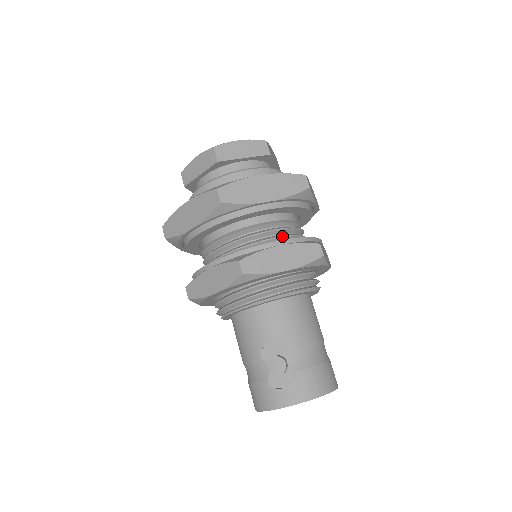
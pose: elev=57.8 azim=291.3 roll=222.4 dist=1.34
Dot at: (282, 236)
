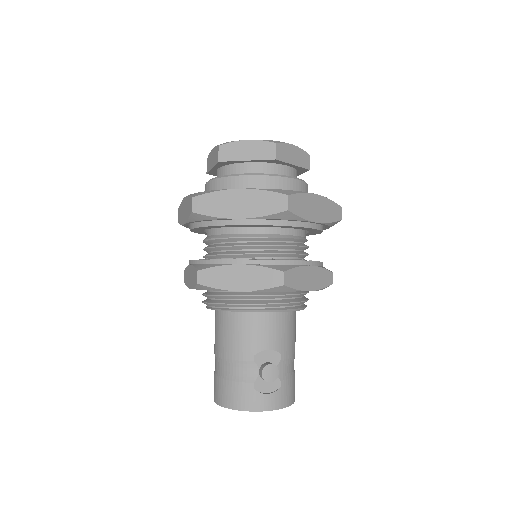
Dot at: (305, 254)
